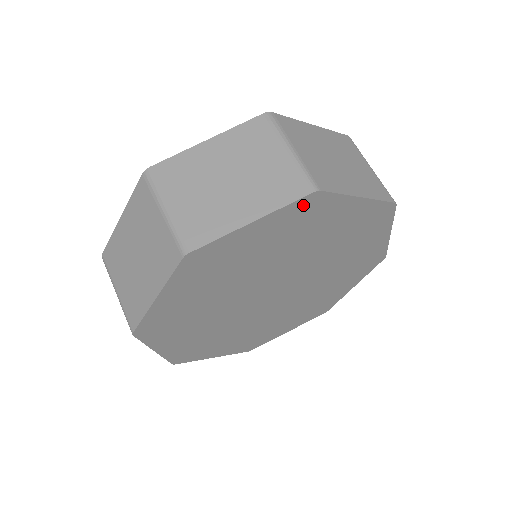
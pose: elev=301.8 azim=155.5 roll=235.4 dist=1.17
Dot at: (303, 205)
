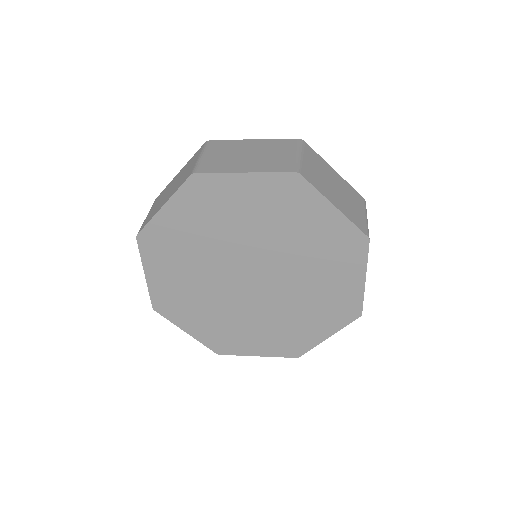
Dot at: (285, 181)
